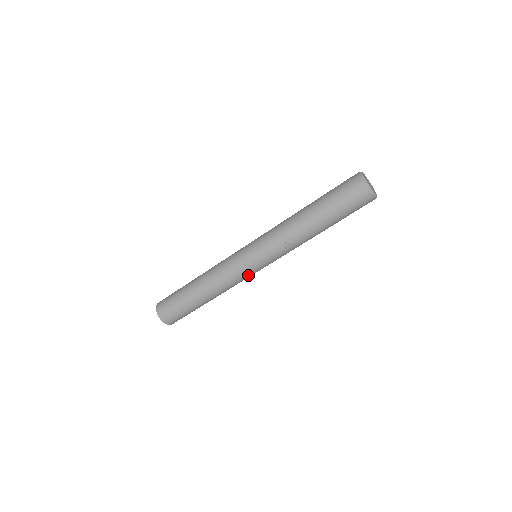
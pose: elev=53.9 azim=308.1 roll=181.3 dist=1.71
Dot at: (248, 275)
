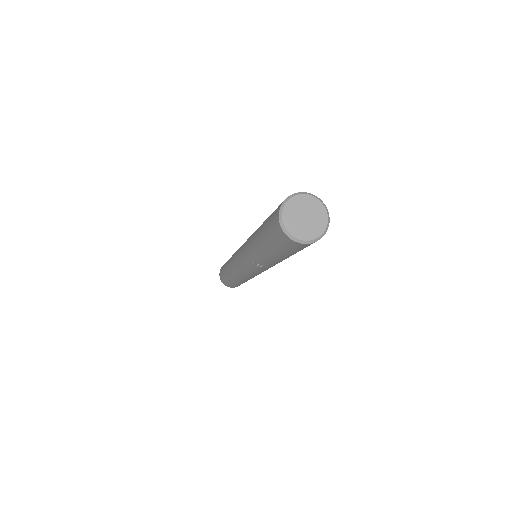
Dot at: (253, 275)
